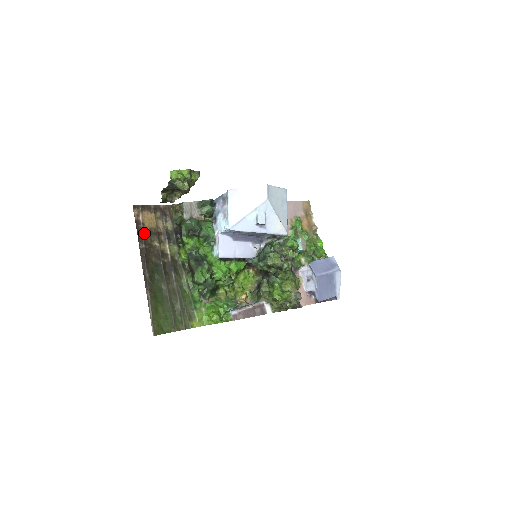
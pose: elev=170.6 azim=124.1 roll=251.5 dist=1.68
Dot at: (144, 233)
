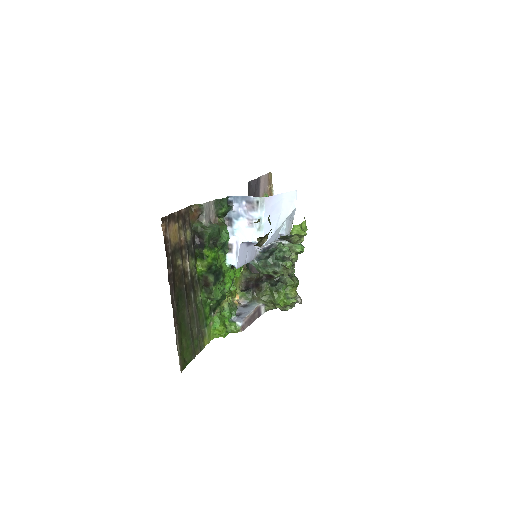
Dot at: (171, 253)
